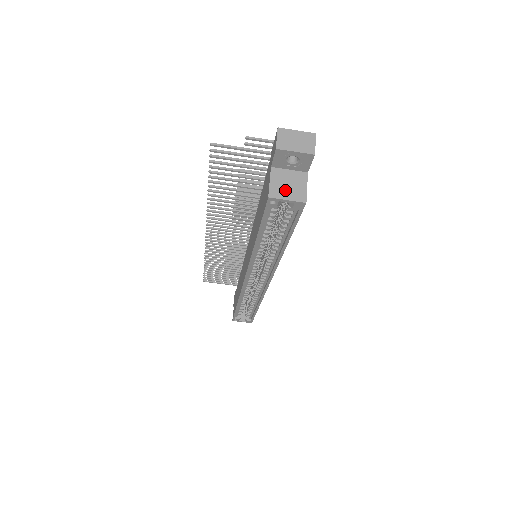
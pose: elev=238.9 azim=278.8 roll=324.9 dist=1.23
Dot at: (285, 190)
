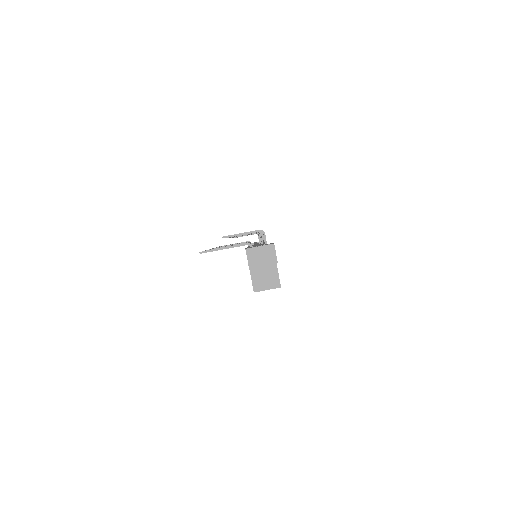
Dot at: (264, 283)
